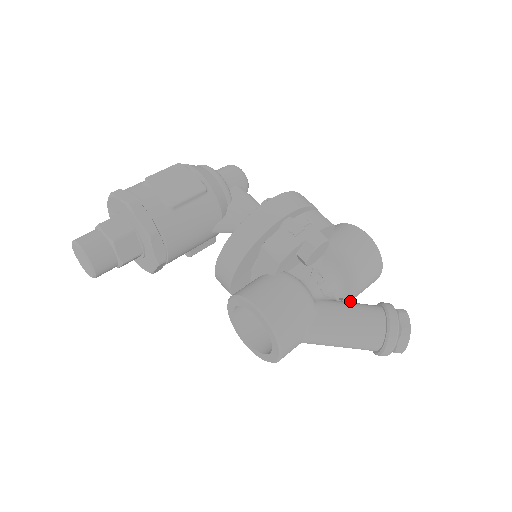
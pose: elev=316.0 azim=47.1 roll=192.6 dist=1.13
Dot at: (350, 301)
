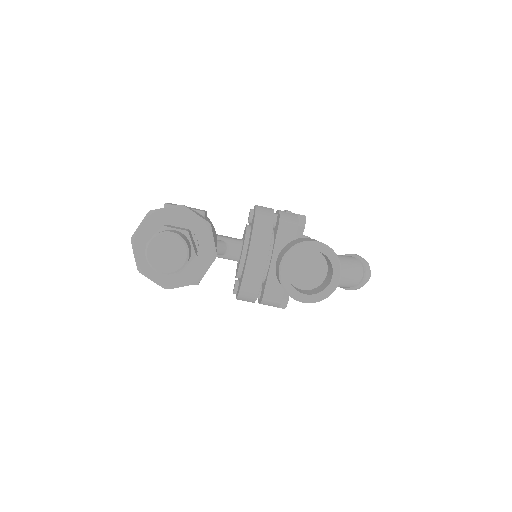
Dot at: occluded
